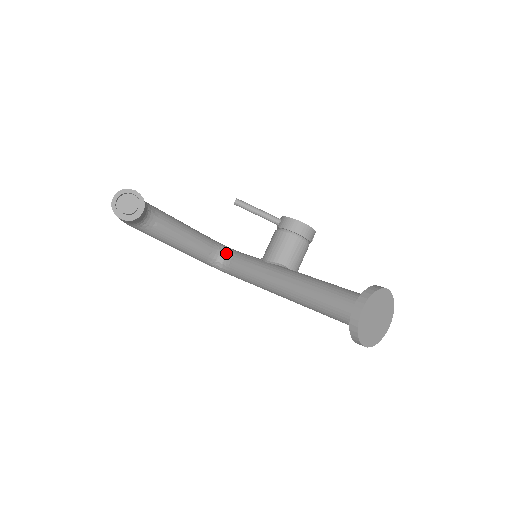
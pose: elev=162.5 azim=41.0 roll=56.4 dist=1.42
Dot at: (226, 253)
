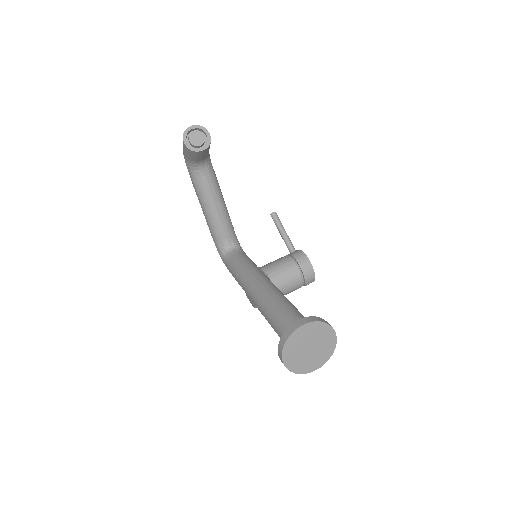
Dot at: (236, 247)
